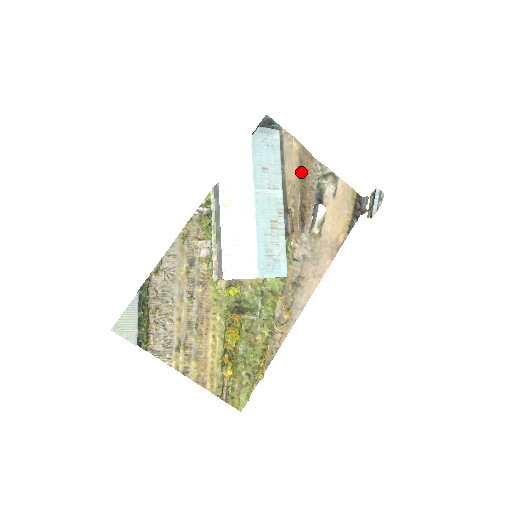
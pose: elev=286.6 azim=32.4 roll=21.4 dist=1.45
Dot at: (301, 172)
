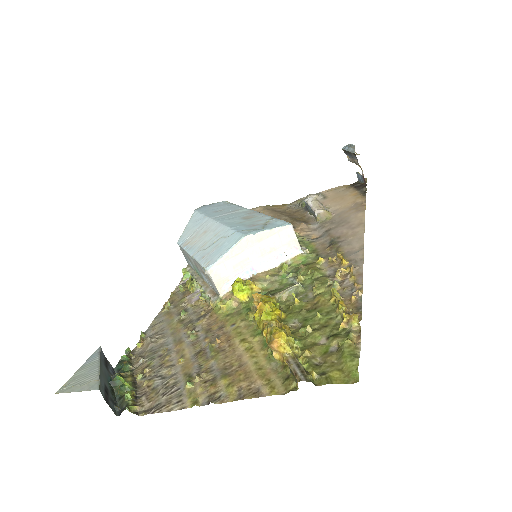
Dot at: occluded
